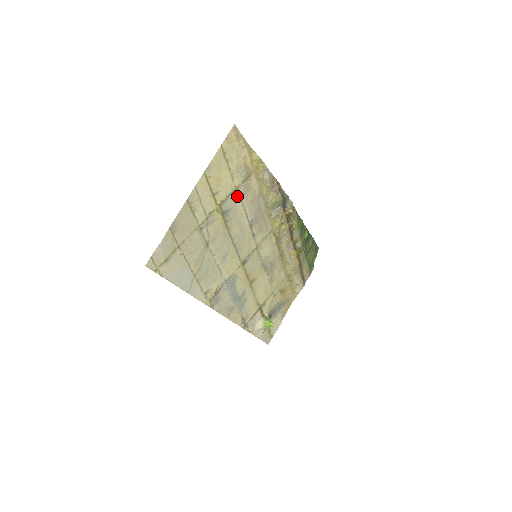
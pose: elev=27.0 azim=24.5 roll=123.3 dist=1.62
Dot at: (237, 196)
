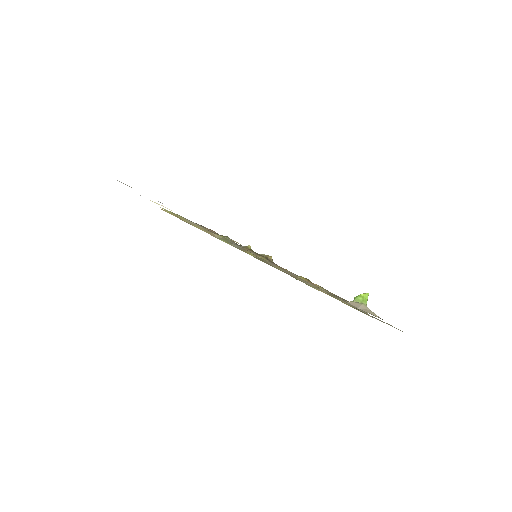
Dot at: occluded
